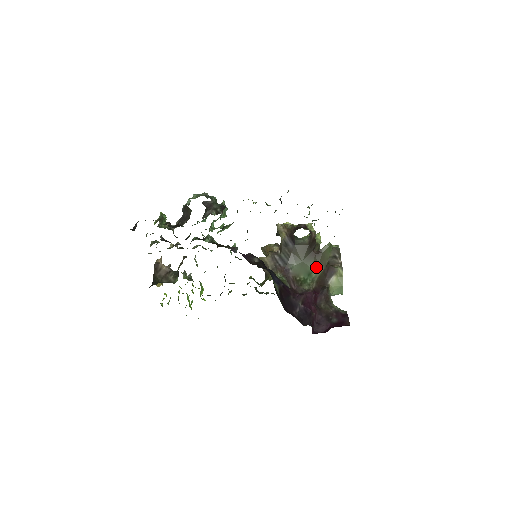
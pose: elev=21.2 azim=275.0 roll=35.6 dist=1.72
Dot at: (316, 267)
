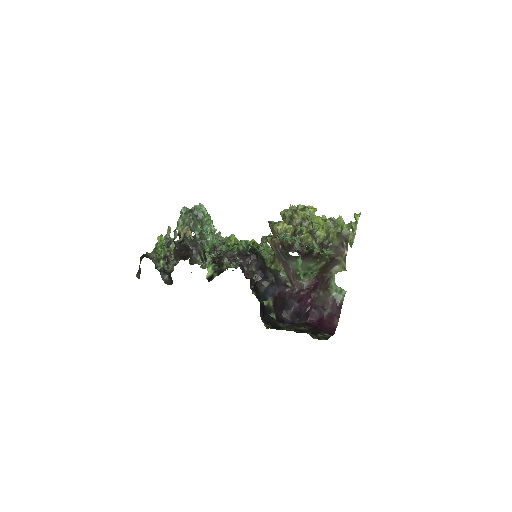
Dot at: (316, 263)
